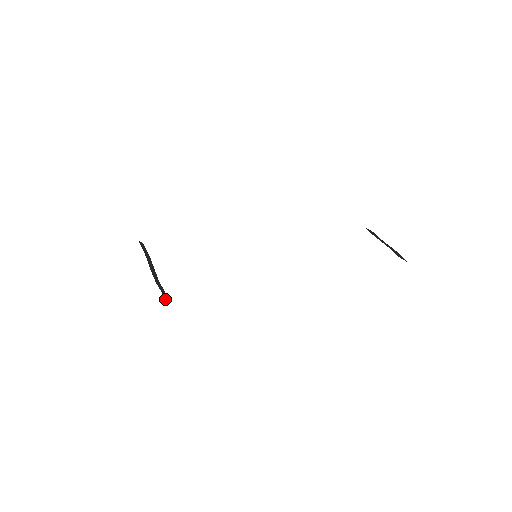
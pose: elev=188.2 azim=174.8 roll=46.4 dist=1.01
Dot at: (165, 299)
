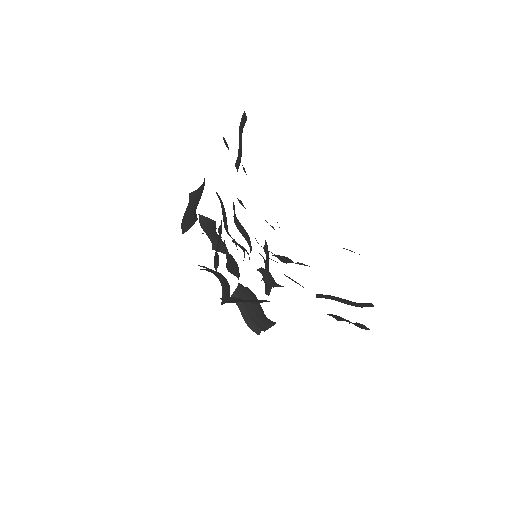
Dot at: (186, 231)
